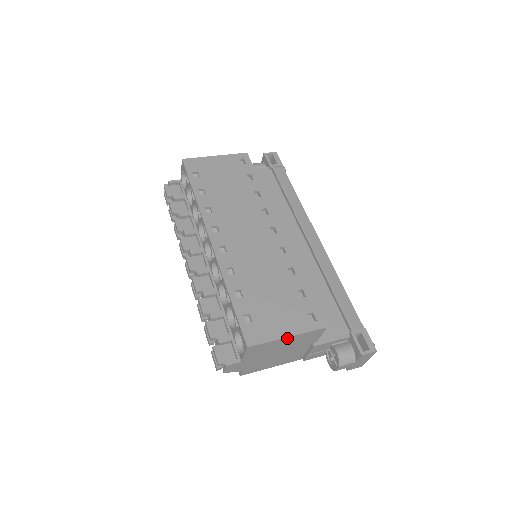
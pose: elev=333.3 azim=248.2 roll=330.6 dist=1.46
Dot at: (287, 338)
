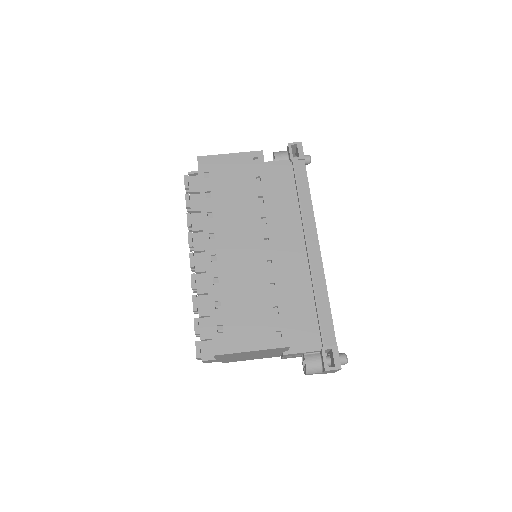
Dot at: (251, 351)
